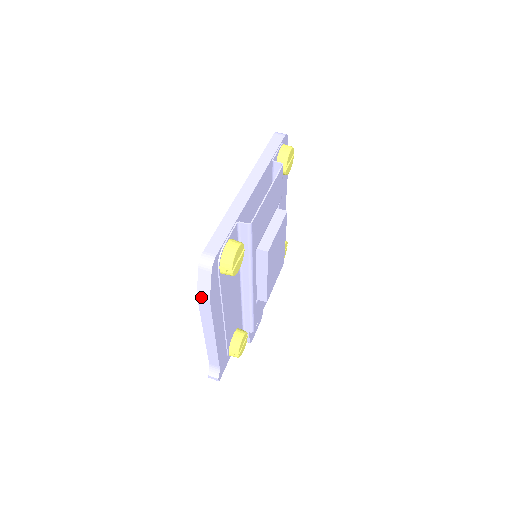
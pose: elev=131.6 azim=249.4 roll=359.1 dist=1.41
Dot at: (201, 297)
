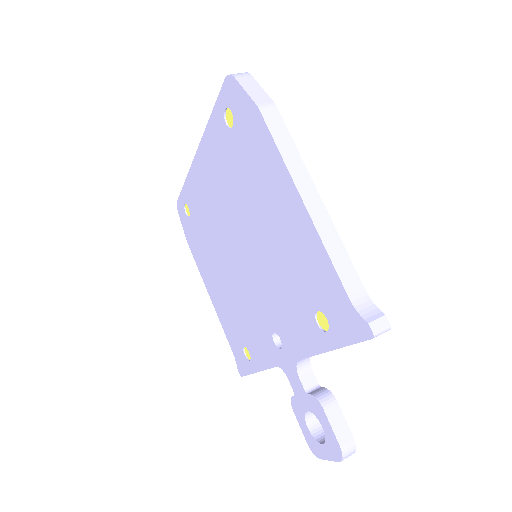
Dot at: (263, 105)
